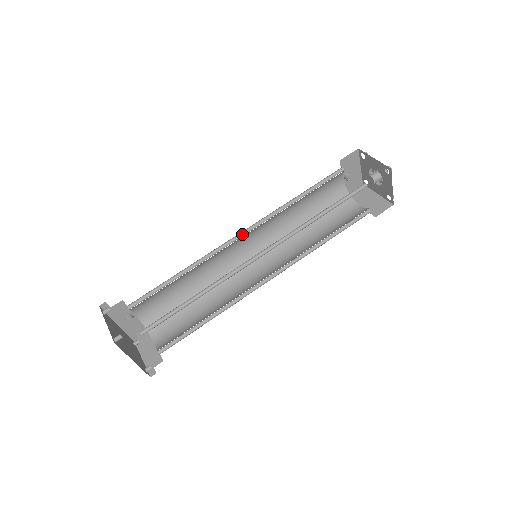
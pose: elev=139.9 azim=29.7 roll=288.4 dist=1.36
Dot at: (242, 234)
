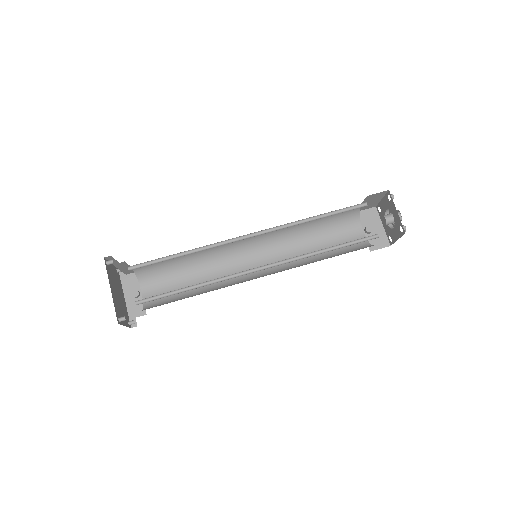
Dot at: (252, 246)
